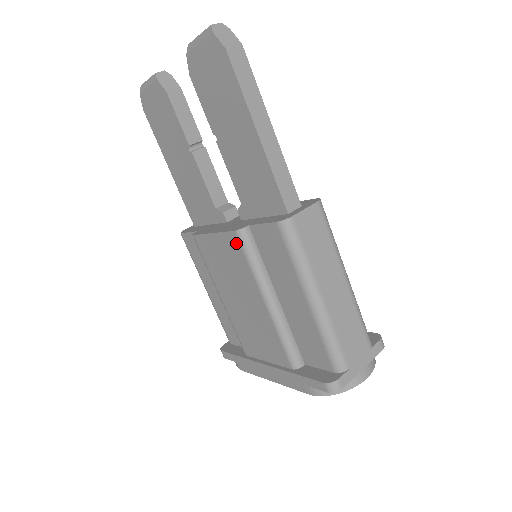
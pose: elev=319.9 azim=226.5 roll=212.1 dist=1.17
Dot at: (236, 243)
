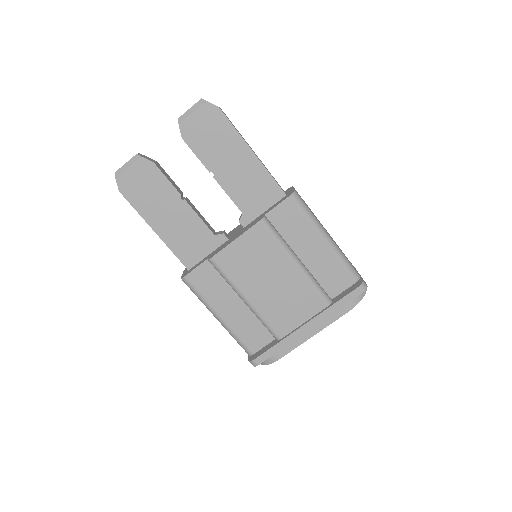
Dot at: (262, 230)
